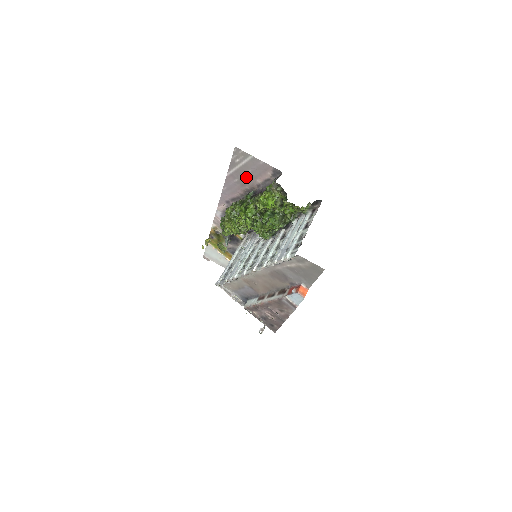
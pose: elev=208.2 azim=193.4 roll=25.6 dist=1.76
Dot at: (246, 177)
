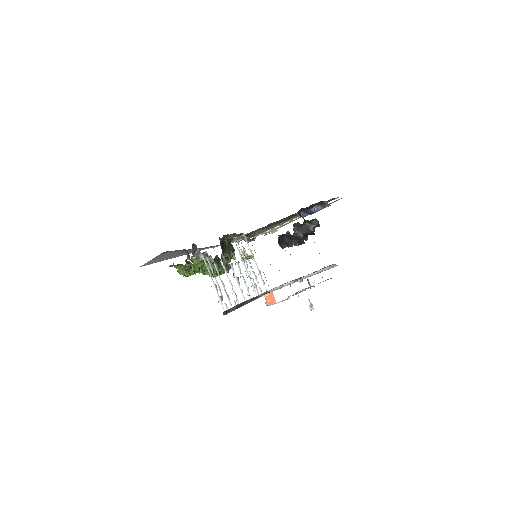
Dot at: (173, 255)
